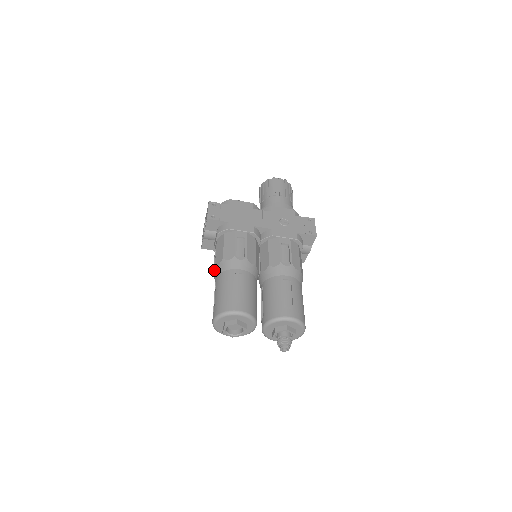
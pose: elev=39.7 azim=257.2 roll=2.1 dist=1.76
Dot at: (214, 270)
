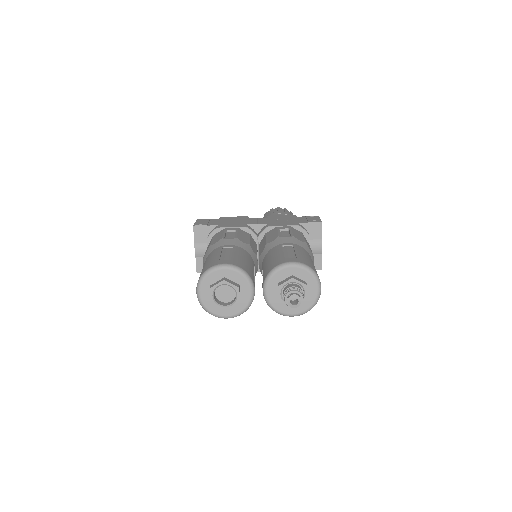
Dot at: (203, 264)
